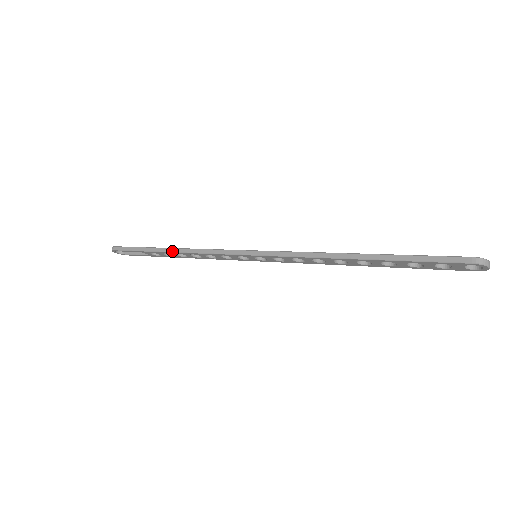
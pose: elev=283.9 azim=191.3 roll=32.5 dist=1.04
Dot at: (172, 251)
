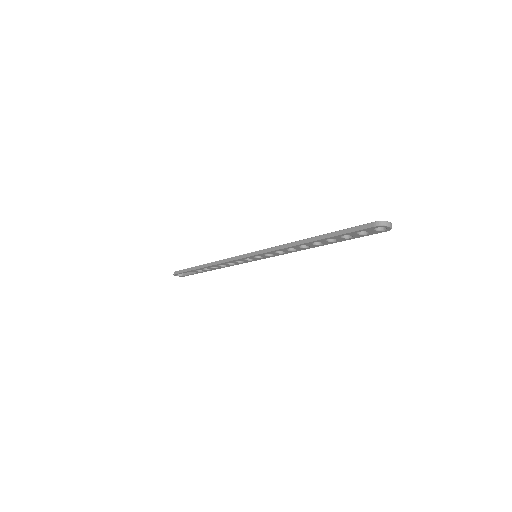
Dot at: (206, 266)
